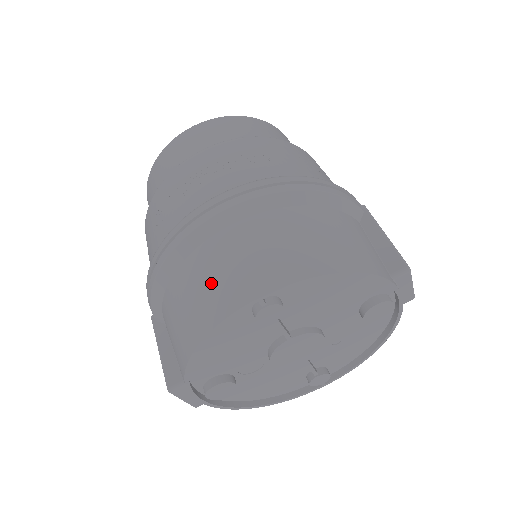
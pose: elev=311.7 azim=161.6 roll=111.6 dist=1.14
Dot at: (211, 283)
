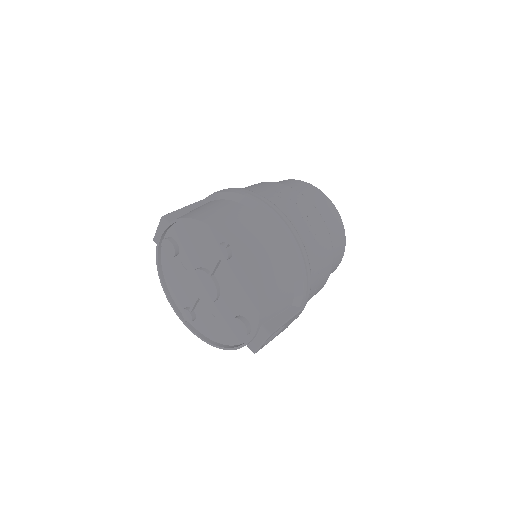
Dot at: (230, 217)
